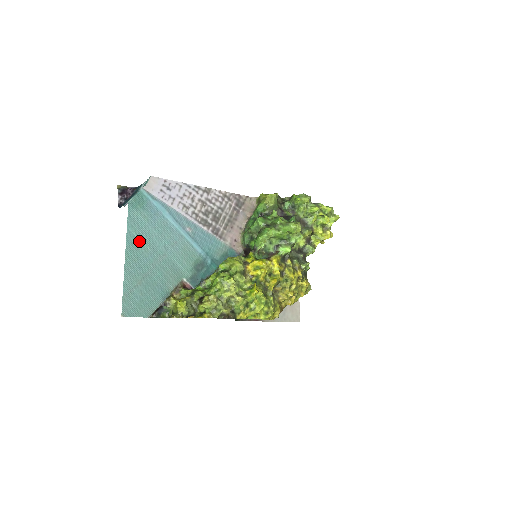
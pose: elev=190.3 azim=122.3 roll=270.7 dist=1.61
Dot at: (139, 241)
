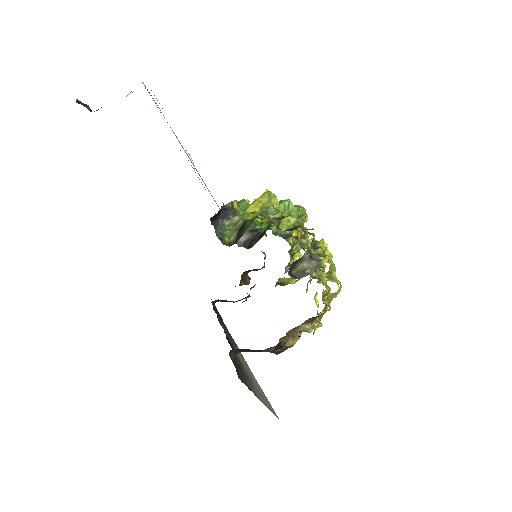
Dot at: occluded
